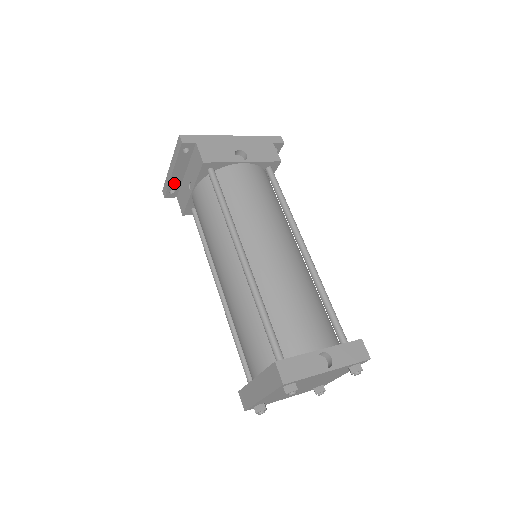
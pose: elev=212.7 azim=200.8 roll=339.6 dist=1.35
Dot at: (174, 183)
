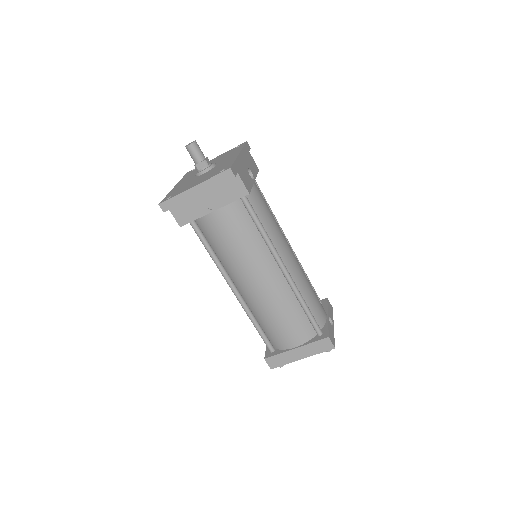
Dot at: (185, 200)
